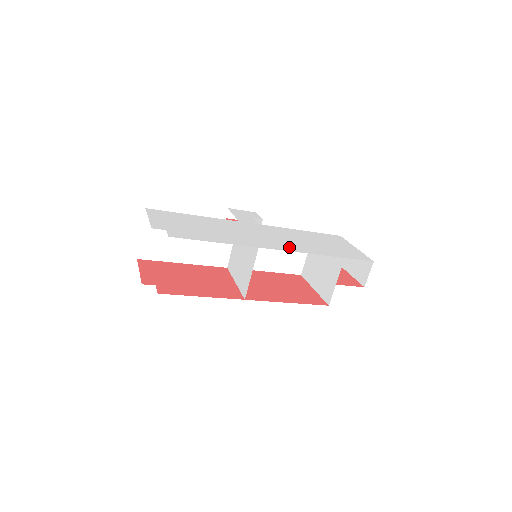
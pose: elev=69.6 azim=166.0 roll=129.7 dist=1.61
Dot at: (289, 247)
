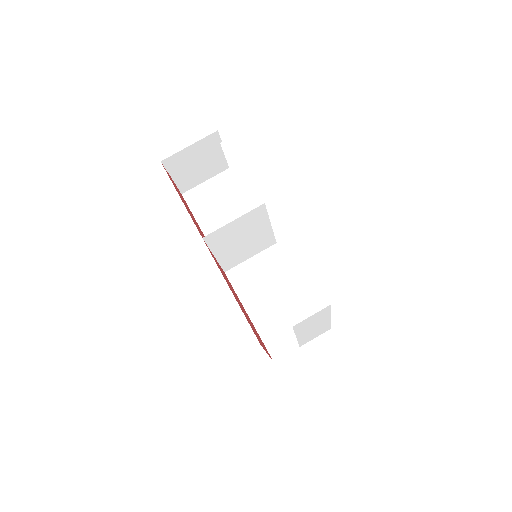
Dot at: occluded
